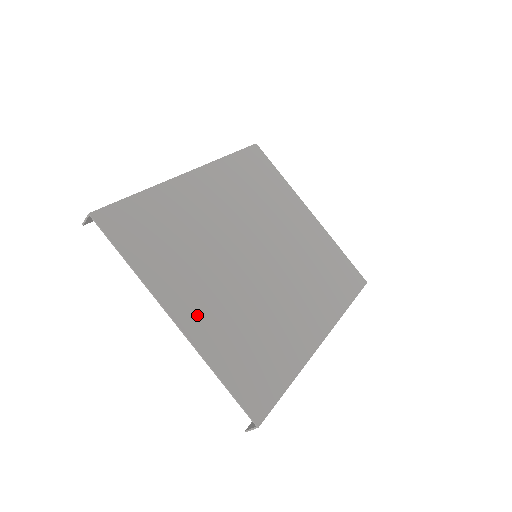
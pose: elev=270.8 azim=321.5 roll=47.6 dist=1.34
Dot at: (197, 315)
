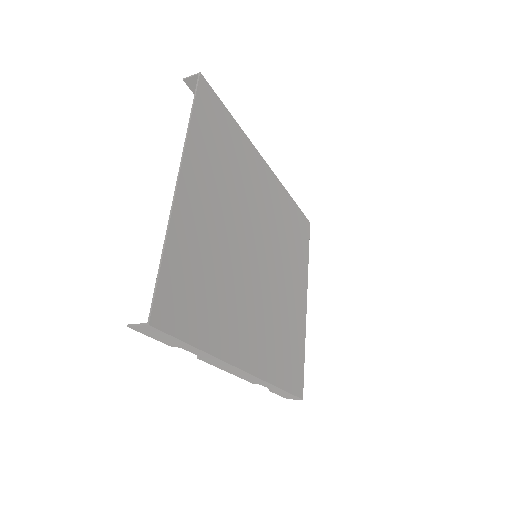
Dot at: (193, 205)
